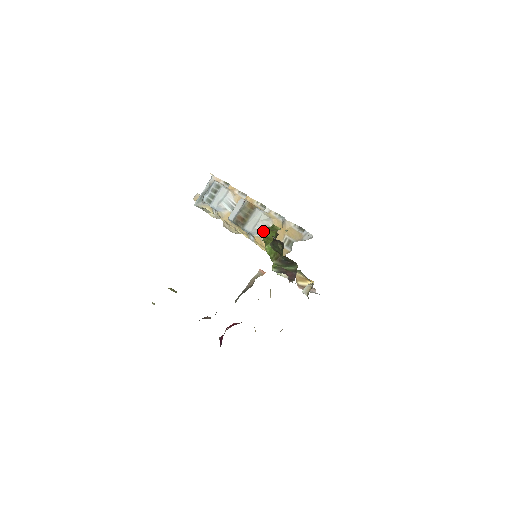
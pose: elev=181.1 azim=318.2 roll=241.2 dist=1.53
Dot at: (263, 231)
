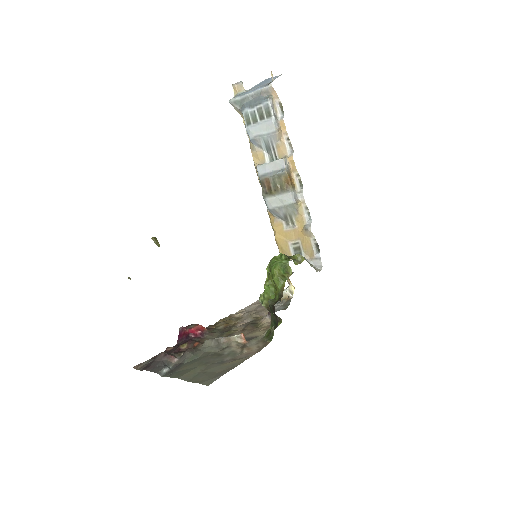
Dot at: (274, 266)
